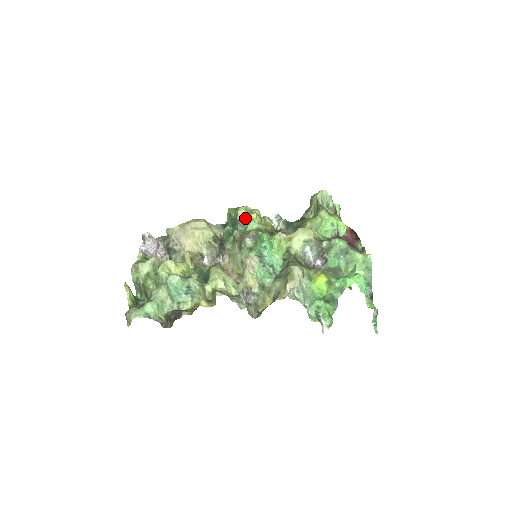
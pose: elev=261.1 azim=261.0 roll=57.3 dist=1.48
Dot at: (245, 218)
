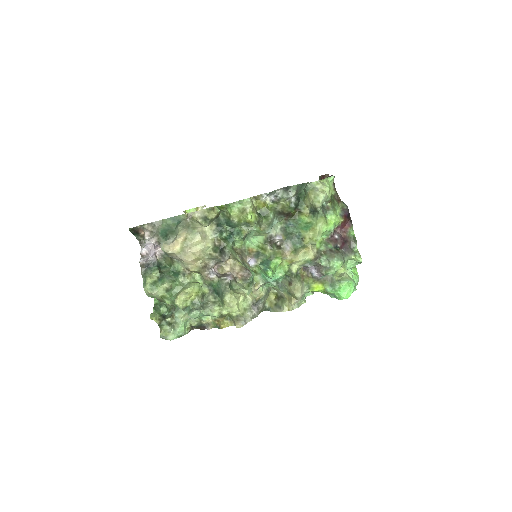
Dot at: (239, 218)
